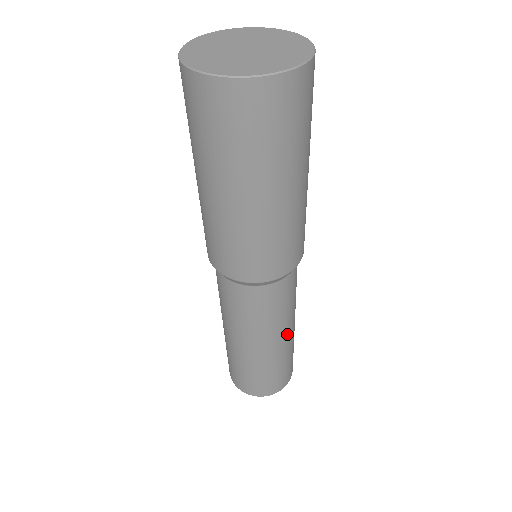
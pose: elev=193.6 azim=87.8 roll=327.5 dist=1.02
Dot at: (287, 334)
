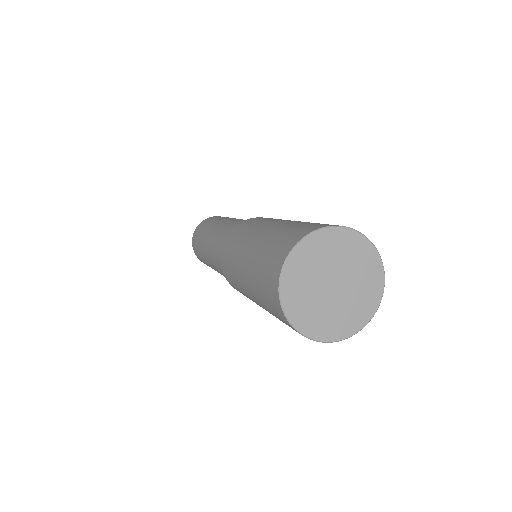
Dot at: occluded
